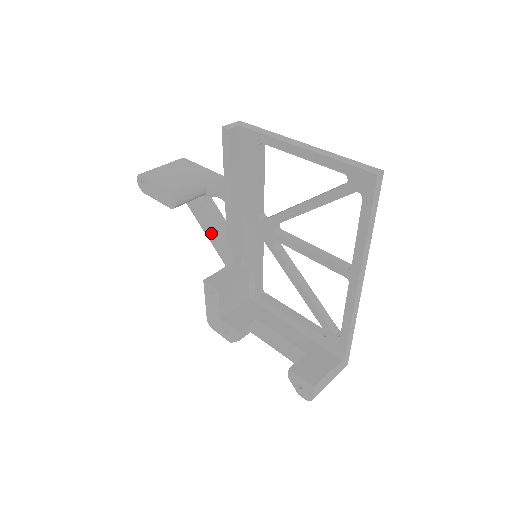
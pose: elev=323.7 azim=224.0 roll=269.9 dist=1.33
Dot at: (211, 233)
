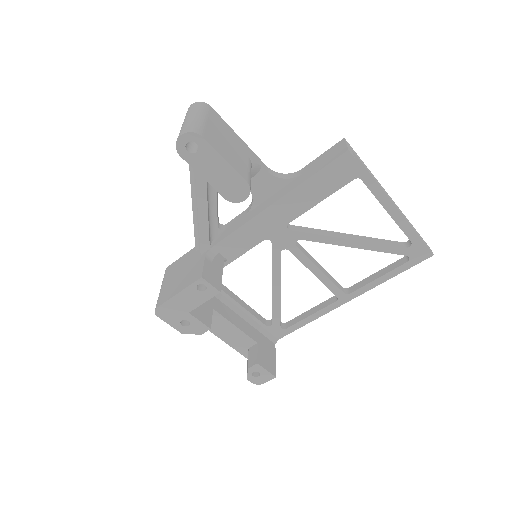
Dot at: (208, 215)
